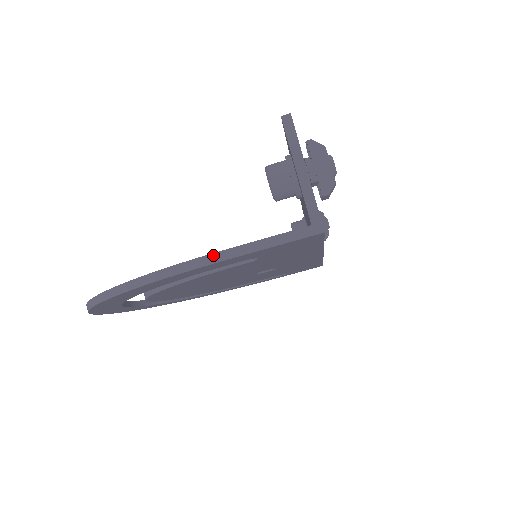
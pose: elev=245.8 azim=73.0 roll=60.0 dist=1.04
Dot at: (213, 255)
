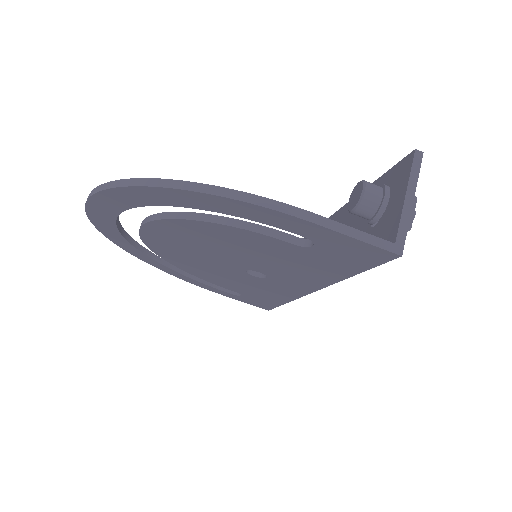
Dot at: (304, 211)
